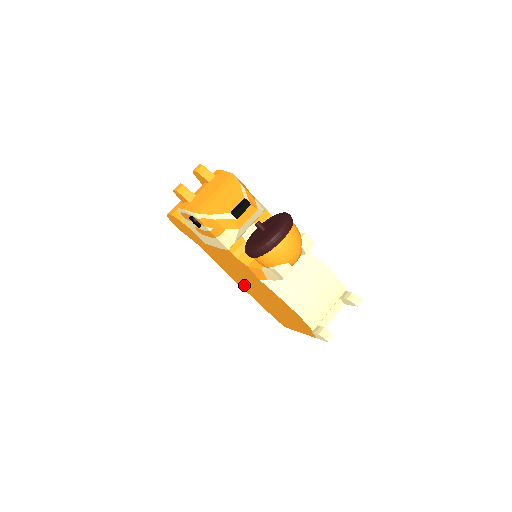
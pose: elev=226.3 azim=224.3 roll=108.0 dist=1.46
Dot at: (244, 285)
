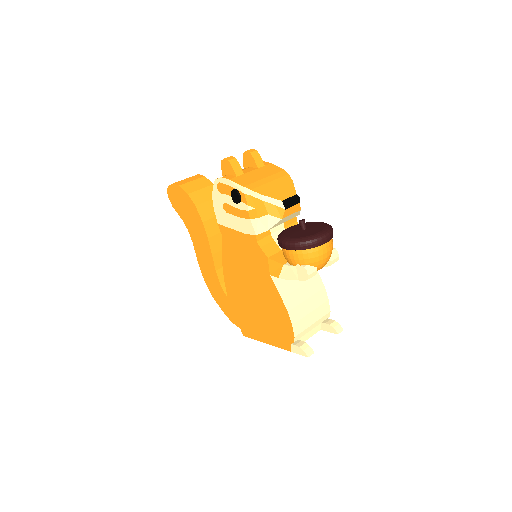
Dot at: (229, 280)
